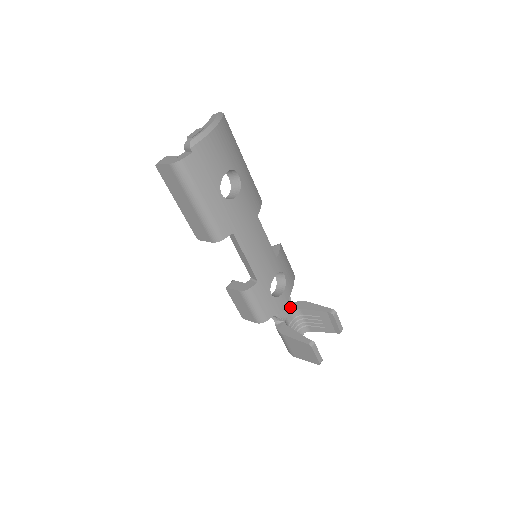
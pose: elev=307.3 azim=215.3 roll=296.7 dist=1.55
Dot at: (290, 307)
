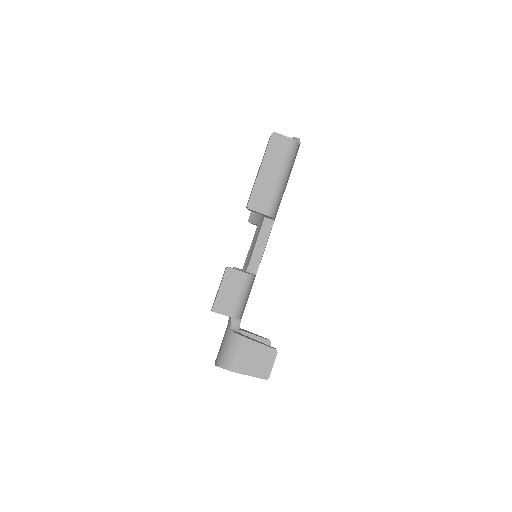
Dot at: occluded
